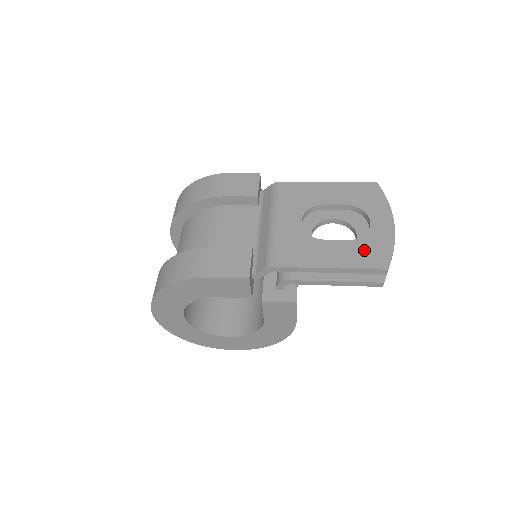
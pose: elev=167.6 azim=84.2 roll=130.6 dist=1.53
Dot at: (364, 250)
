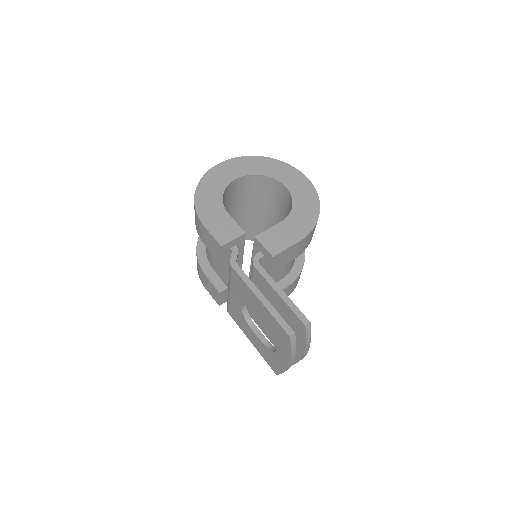
Dot at: (268, 356)
